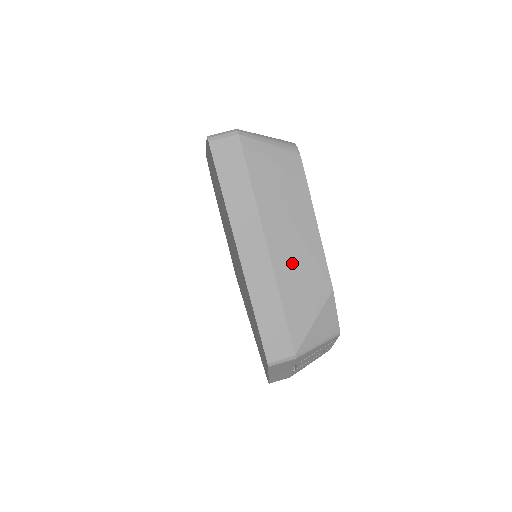
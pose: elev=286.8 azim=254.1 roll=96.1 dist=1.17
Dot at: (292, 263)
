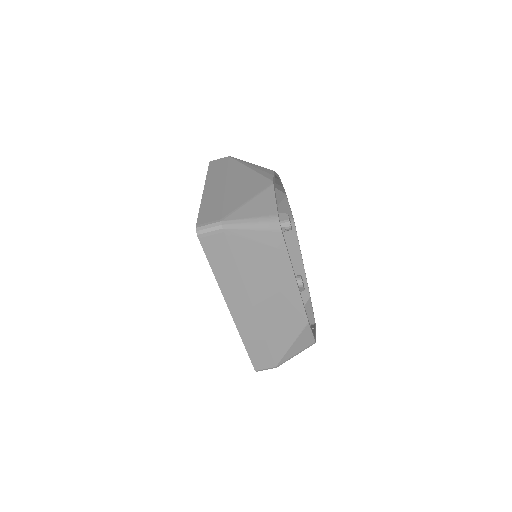
Dot at: (273, 311)
